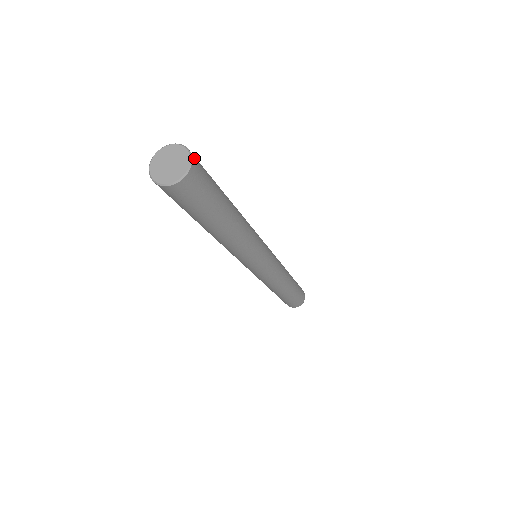
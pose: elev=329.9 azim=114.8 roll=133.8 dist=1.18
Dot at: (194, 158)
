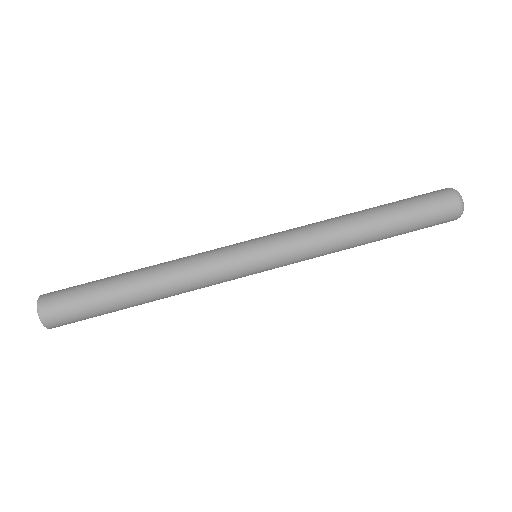
Dot at: (48, 321)
